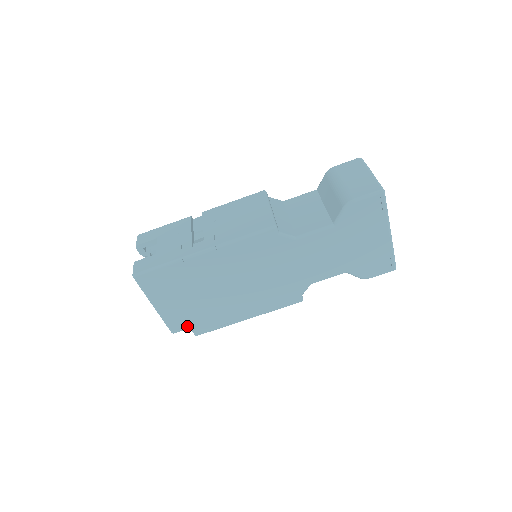
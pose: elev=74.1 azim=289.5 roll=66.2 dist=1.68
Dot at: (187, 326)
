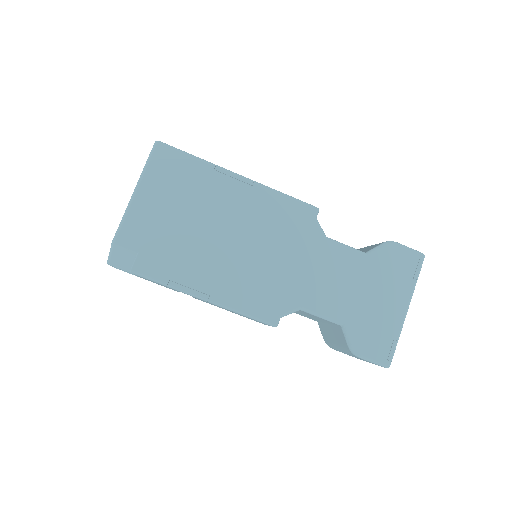
Dot at: (138, 247)
